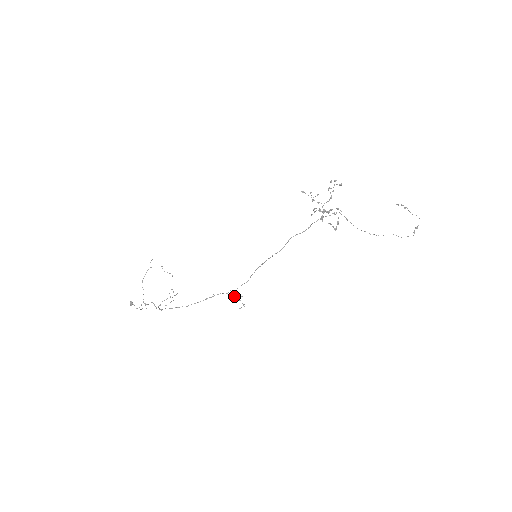
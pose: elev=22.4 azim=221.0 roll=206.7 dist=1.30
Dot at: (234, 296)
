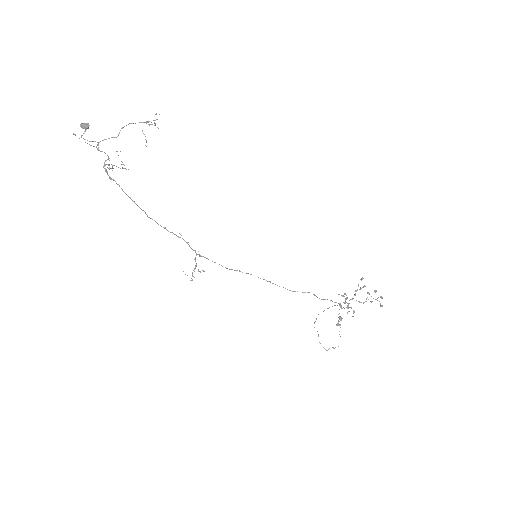
Dot at: (195, 259)
